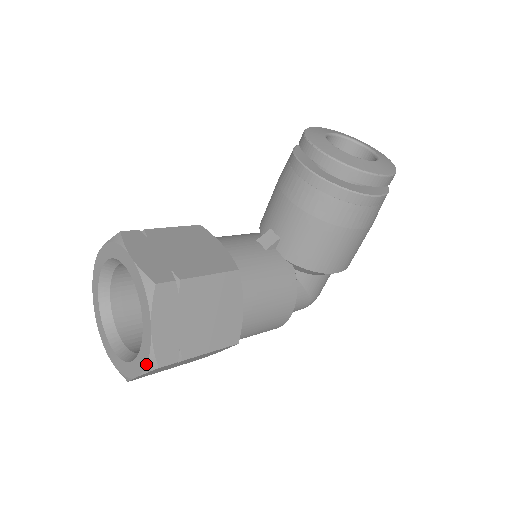
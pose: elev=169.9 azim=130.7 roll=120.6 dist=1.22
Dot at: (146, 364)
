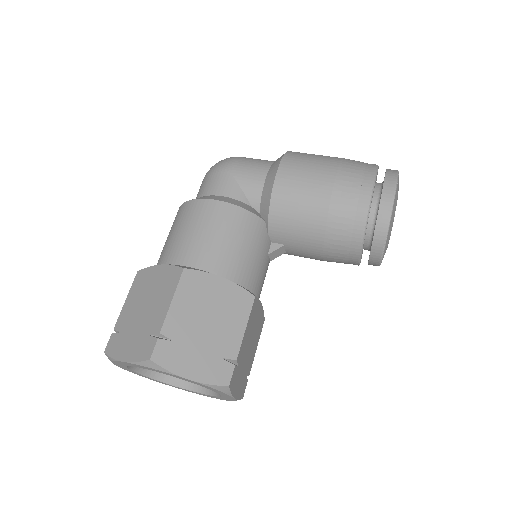
Dot at: occluded
